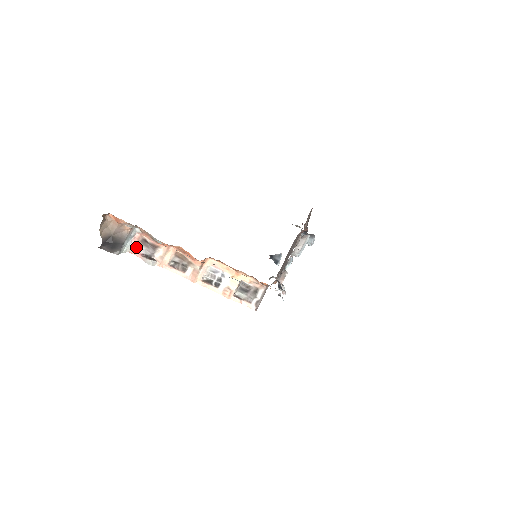
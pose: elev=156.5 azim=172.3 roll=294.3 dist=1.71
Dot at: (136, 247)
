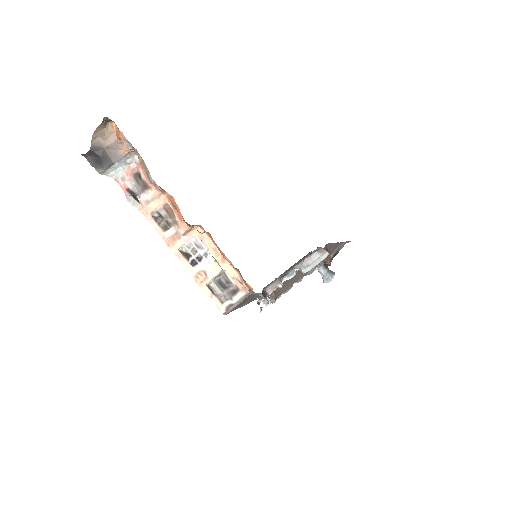
Dot at: (125, 177)
